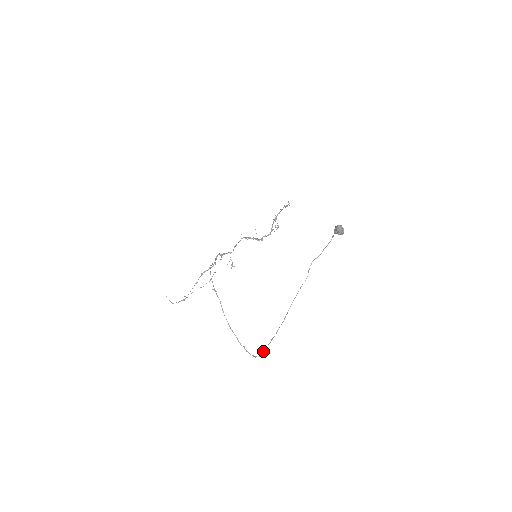
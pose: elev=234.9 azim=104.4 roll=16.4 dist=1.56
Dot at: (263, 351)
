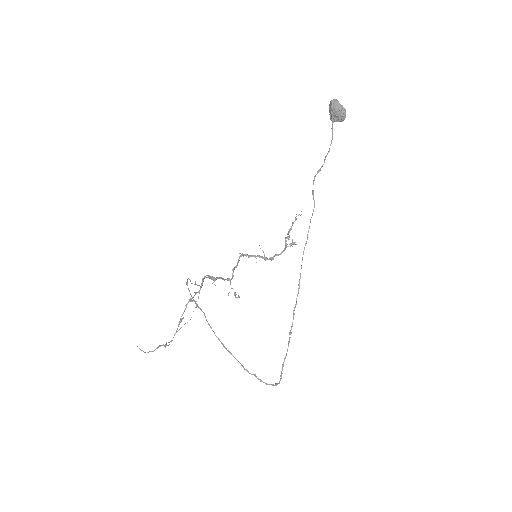
Dot at: (283, 364)
